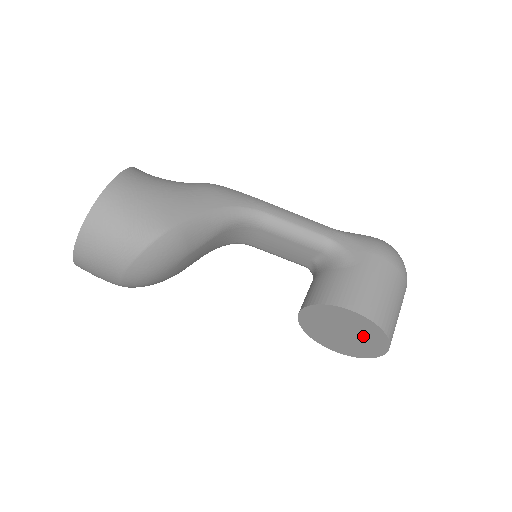
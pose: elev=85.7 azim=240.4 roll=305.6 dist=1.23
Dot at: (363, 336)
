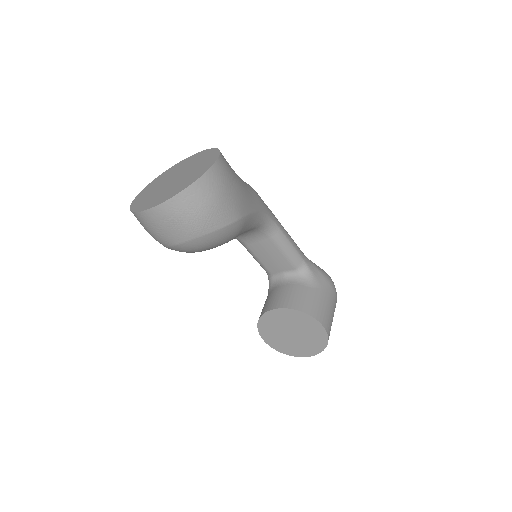
Dot at: (307, 340)
